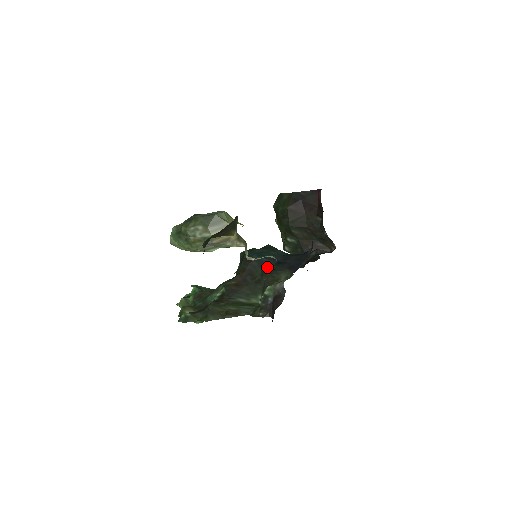
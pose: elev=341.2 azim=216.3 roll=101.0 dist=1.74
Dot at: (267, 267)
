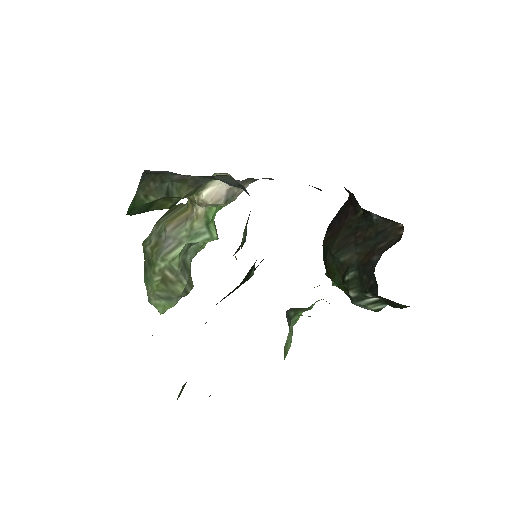
Dot at: occluded
